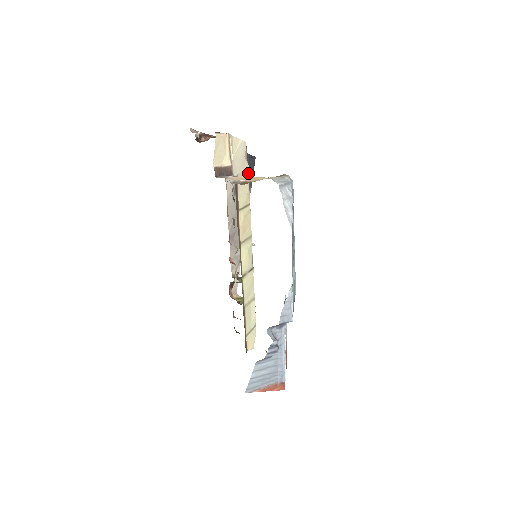
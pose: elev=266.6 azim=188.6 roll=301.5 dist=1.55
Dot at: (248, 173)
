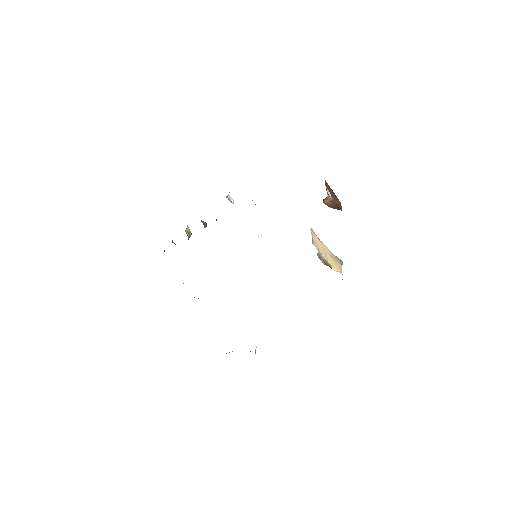
Dot at: occluded
